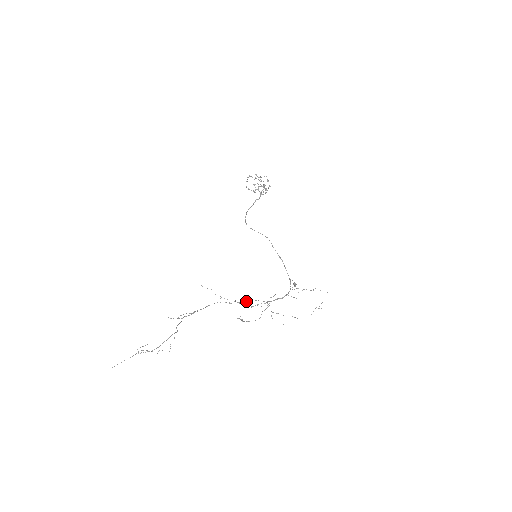
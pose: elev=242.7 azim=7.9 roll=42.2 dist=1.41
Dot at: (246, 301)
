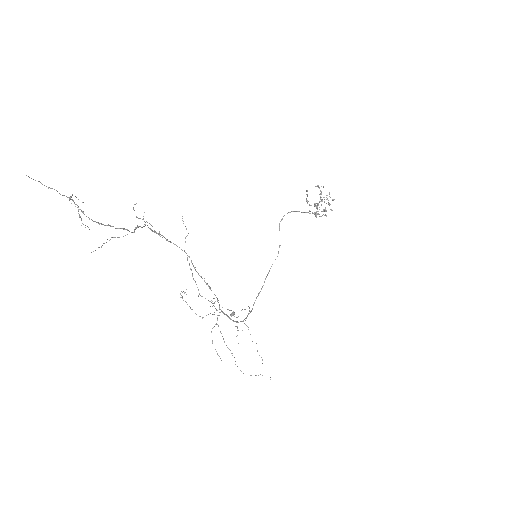
Dot at: (208, 285)
